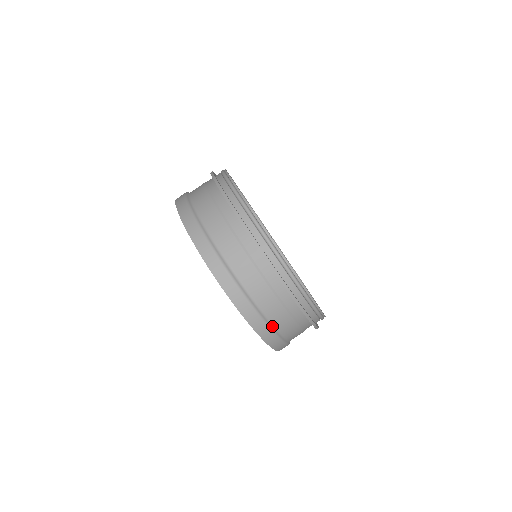
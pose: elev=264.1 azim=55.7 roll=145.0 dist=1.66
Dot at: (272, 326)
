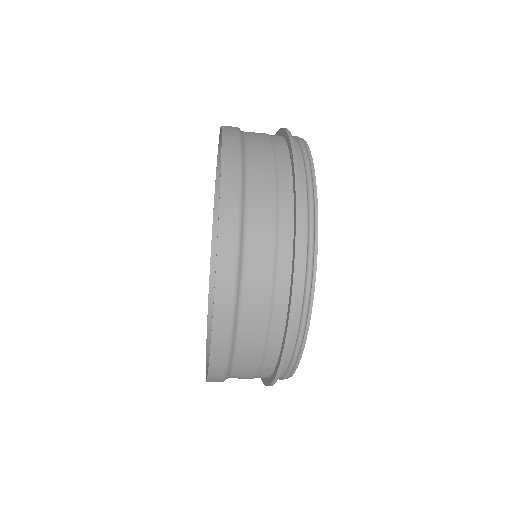
Dot at: occluded
